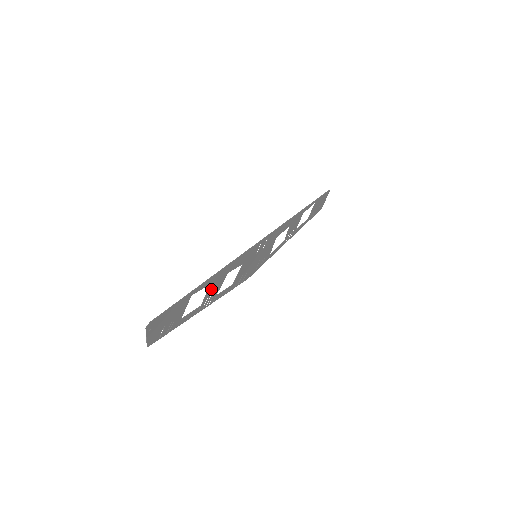
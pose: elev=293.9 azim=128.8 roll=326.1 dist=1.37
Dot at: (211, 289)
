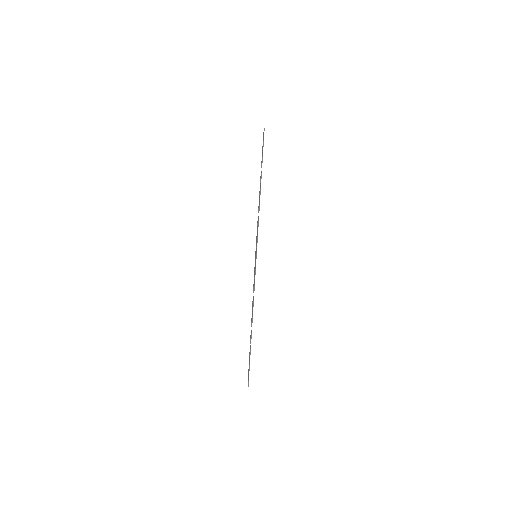
Dot at: occluded
